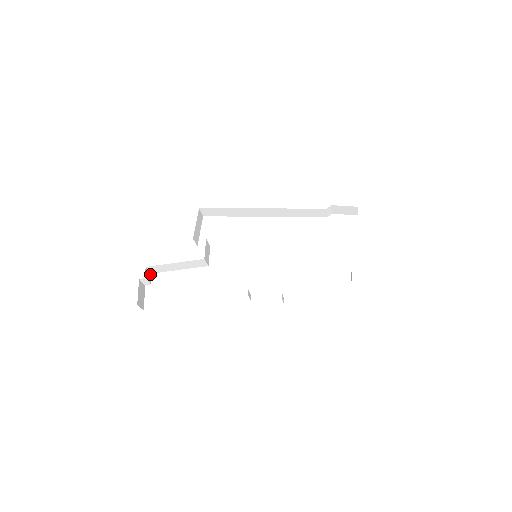
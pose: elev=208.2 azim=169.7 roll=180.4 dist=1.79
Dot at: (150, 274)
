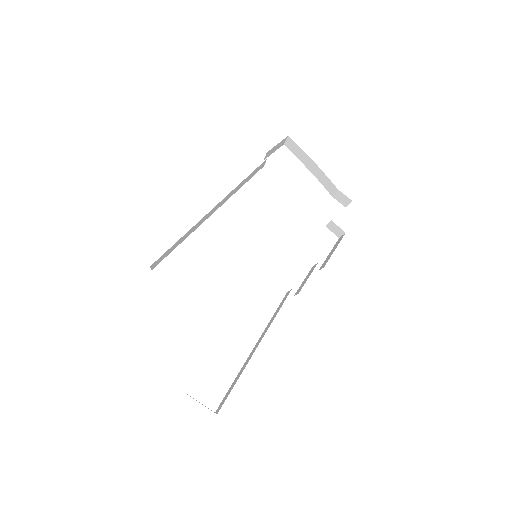
Dot at: occluded
